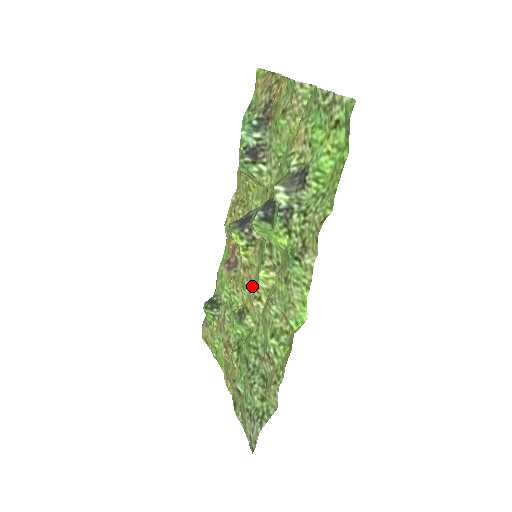
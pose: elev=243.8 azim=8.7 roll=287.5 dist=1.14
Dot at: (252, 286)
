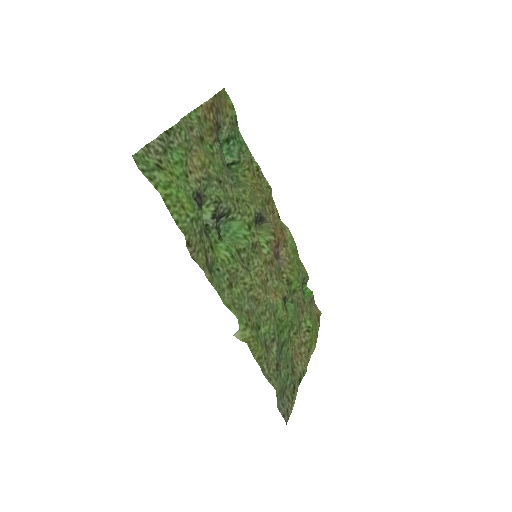
Dot at: (269, 280)
